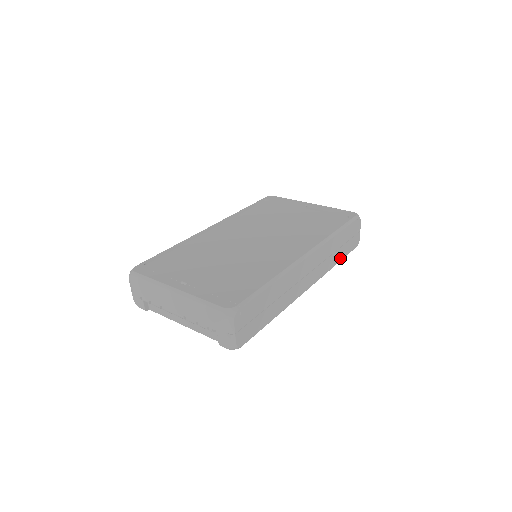
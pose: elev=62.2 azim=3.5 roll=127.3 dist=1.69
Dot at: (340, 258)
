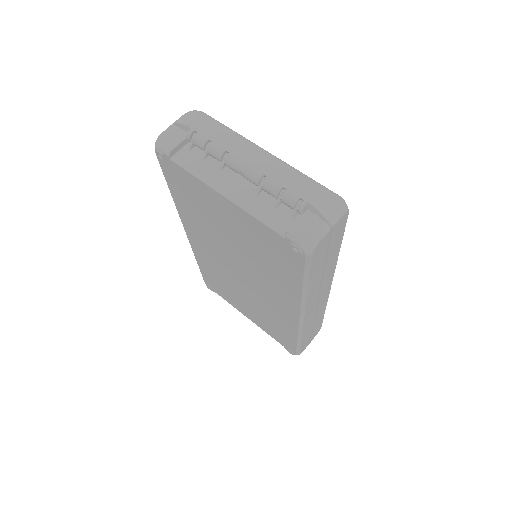
Dot at: (303, 339)
